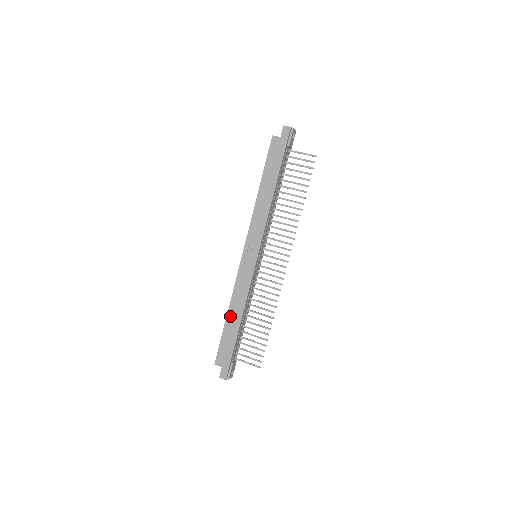
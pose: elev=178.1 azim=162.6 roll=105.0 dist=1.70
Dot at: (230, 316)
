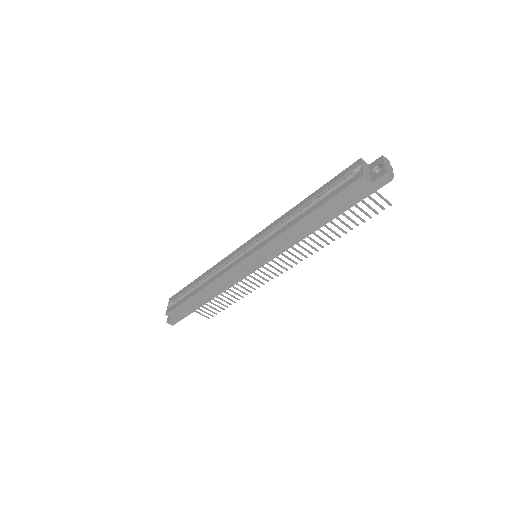
Dot at: (201, 294)
